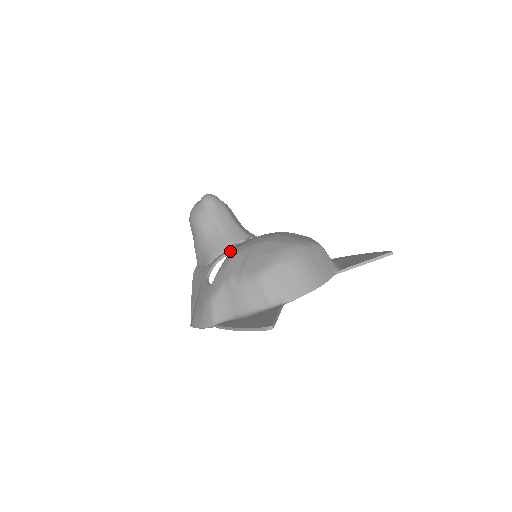
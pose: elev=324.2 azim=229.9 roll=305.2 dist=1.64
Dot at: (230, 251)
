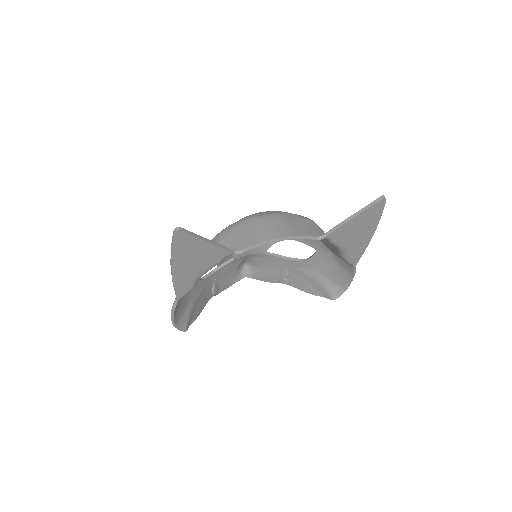
Dot at: occluded
